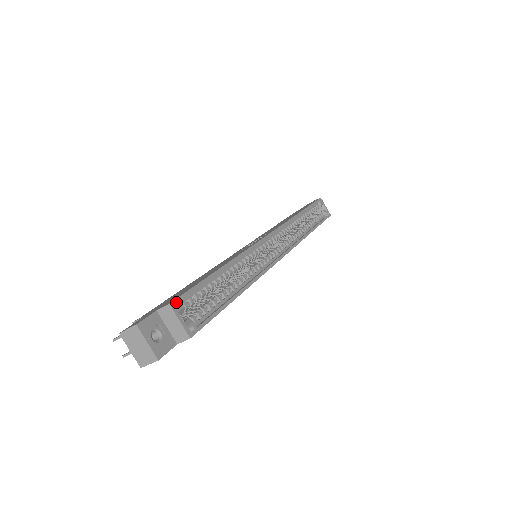
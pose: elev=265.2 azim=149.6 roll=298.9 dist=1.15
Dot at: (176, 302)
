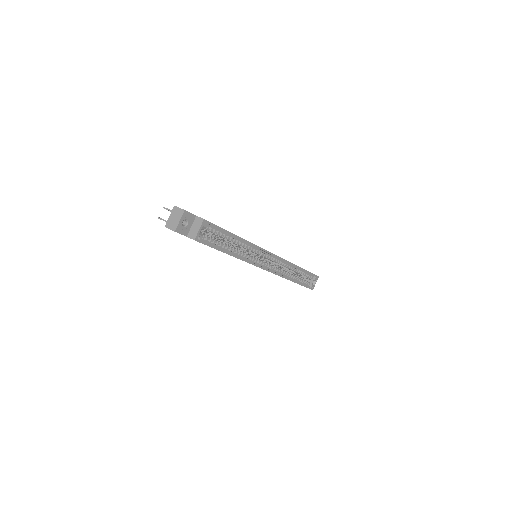
Dot at: (207, 222)
